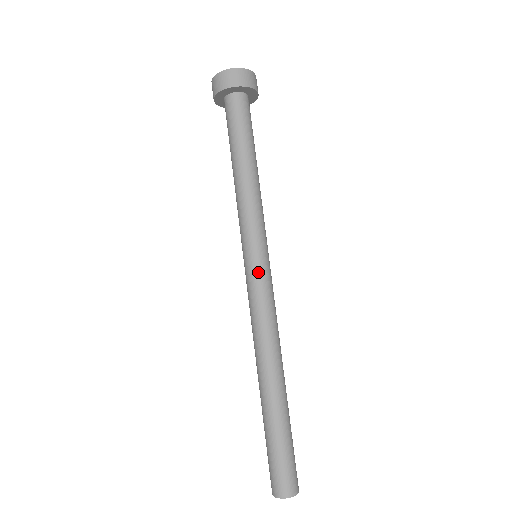
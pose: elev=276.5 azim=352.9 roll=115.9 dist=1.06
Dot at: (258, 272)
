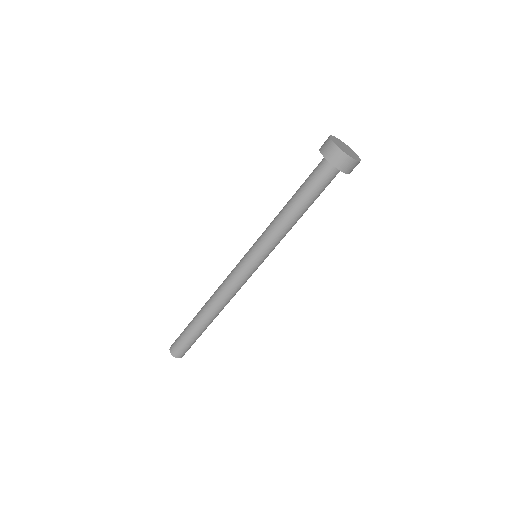
Dot at: (242, 264)
